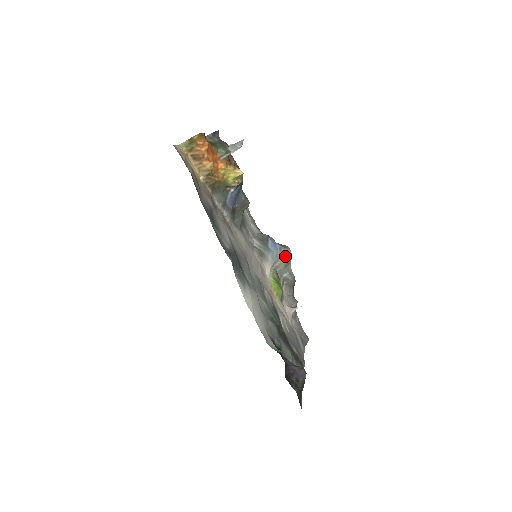
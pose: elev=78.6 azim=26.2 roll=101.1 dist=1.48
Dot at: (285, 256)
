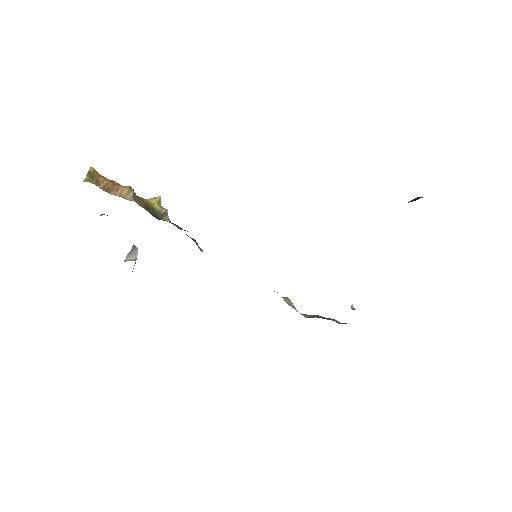
Dot at: occluded
